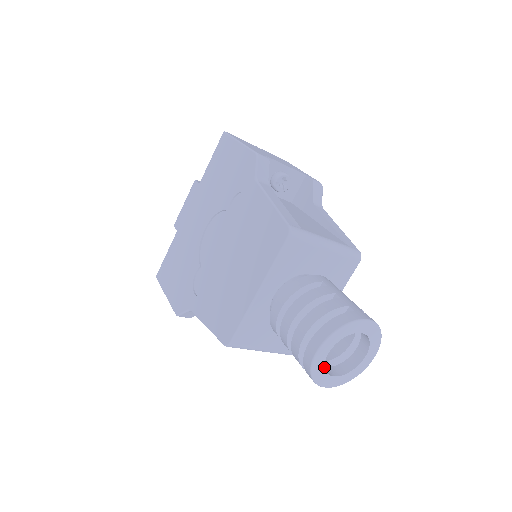
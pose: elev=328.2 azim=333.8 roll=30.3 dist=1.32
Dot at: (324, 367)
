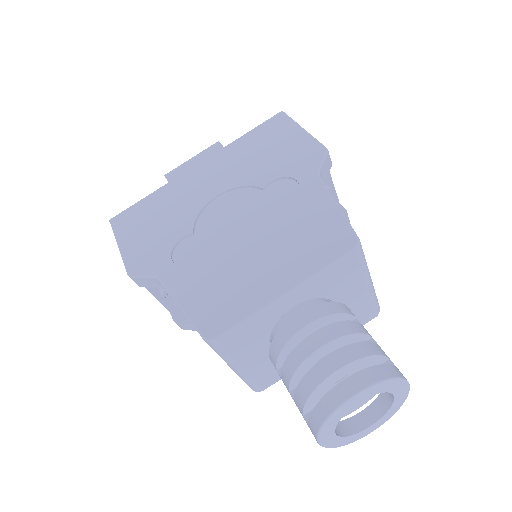
Dot at: (340, 419)
